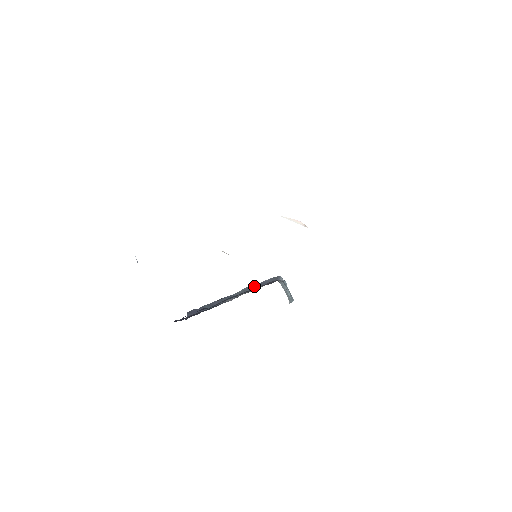
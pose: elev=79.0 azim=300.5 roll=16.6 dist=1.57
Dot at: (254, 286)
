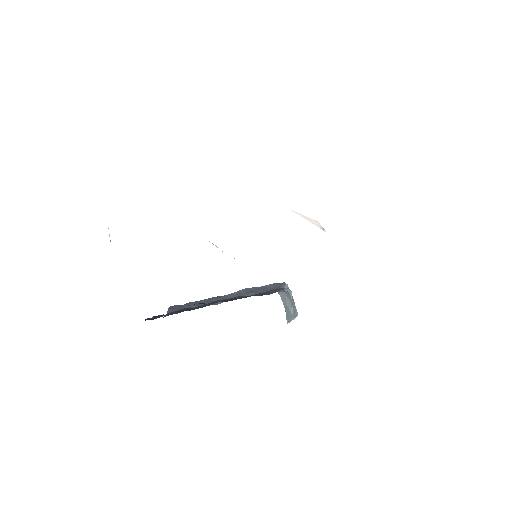
Dot at: (252, 290)
